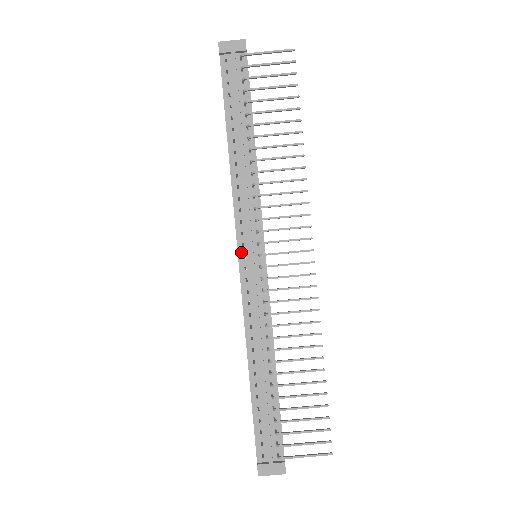
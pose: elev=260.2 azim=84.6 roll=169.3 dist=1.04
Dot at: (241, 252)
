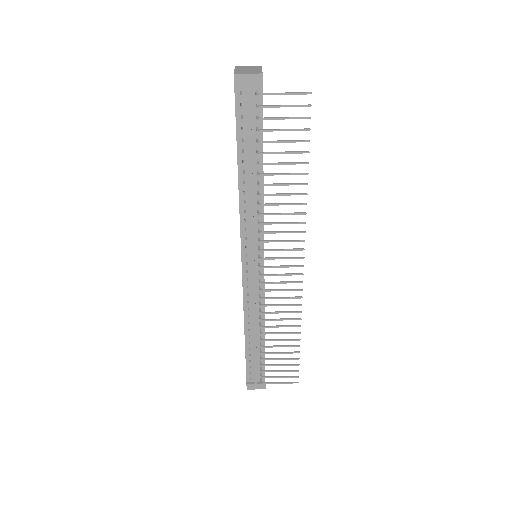
Dot at: (244, 260)
